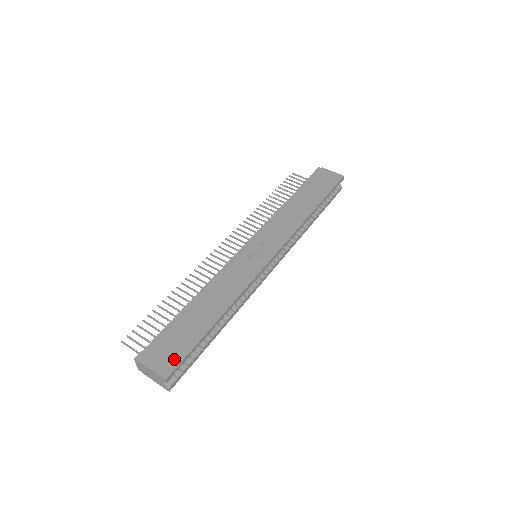
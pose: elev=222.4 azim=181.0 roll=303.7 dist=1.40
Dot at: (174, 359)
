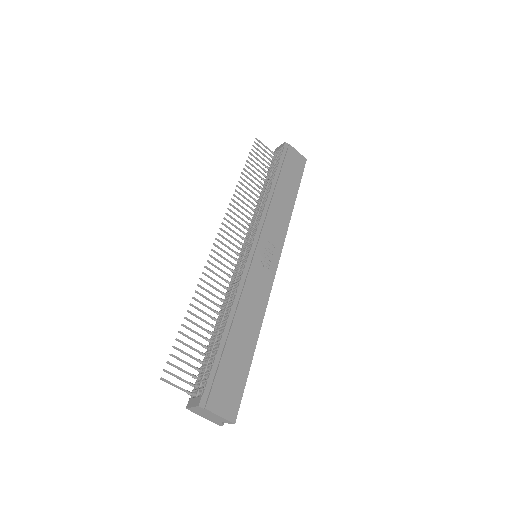
Dot at: (235, 399)
